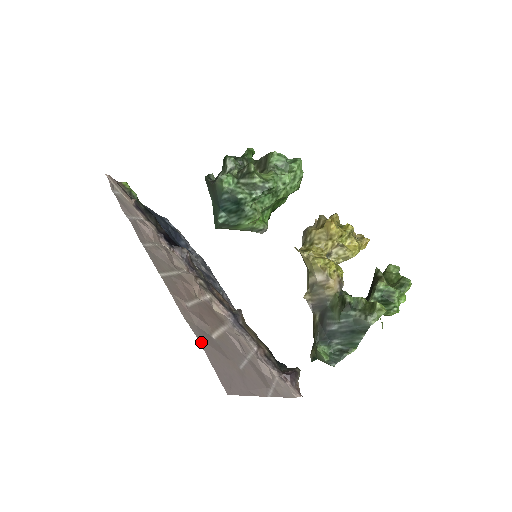
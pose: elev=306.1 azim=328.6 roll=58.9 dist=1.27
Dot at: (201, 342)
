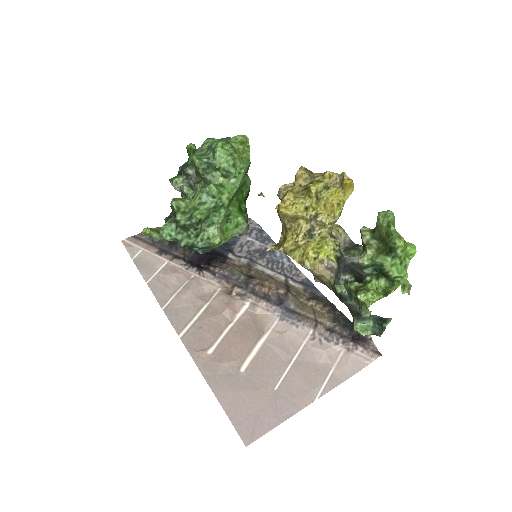
Dot at: (219, 397)
